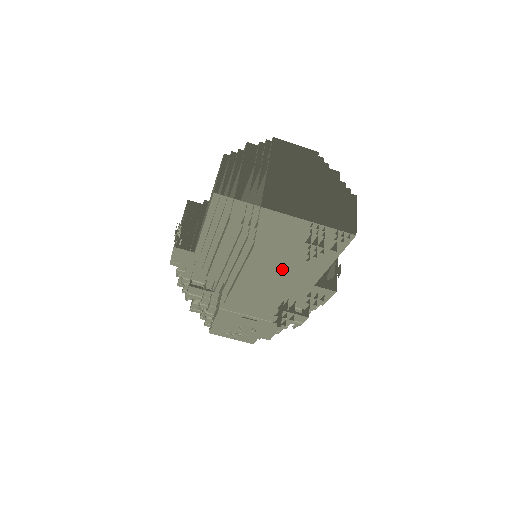
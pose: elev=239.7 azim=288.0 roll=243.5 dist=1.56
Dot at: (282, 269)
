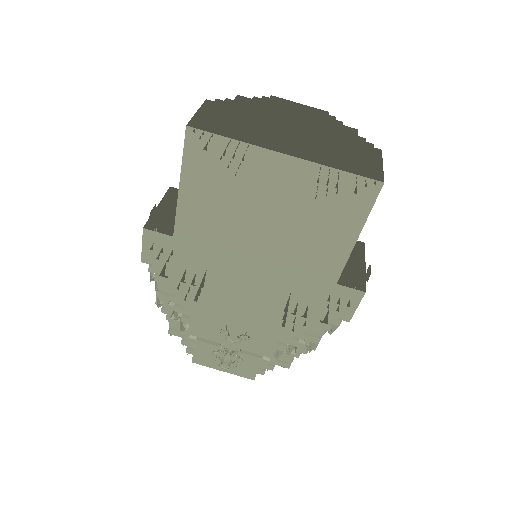
Dot at: (279, 221)
